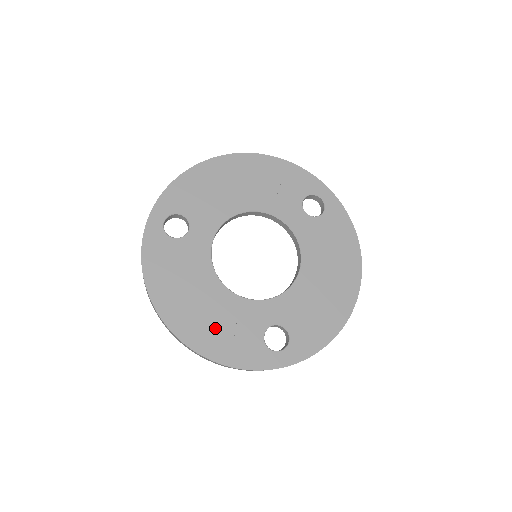
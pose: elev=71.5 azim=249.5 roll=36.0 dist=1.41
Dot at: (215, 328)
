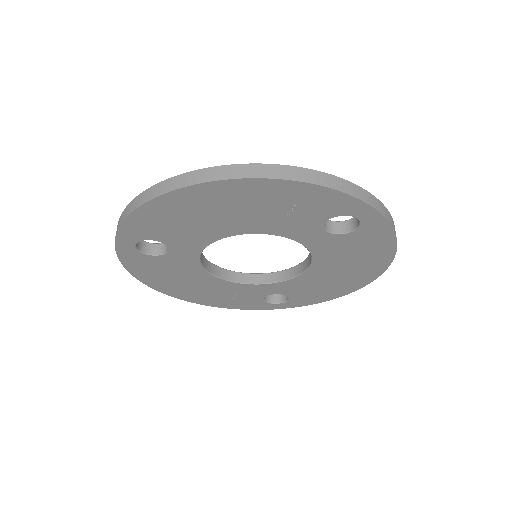
Dot at: (215, 296)
